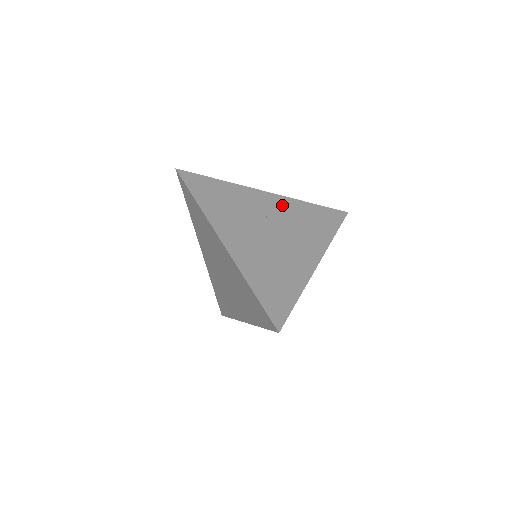
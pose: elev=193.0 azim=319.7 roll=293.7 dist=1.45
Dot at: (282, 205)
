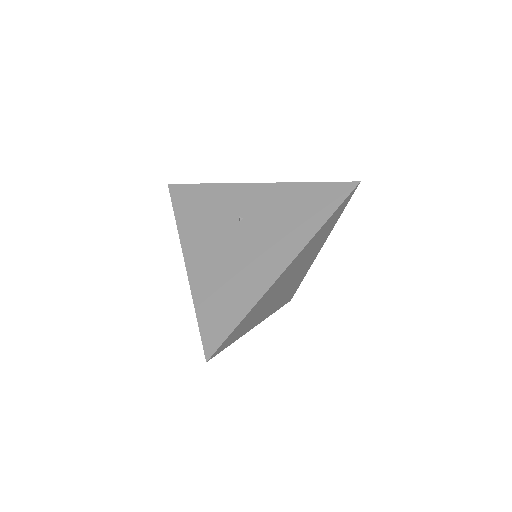
Dot at: (267, 196)
